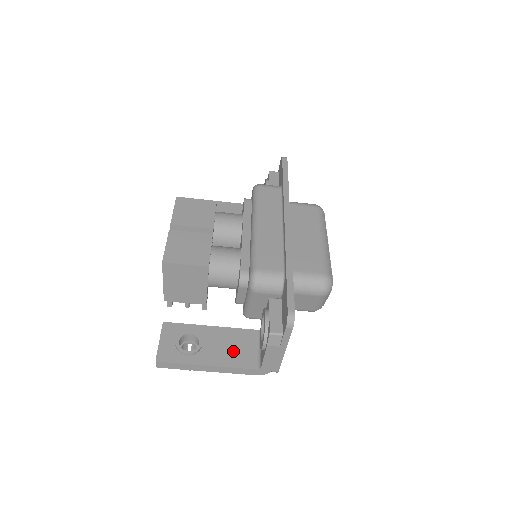
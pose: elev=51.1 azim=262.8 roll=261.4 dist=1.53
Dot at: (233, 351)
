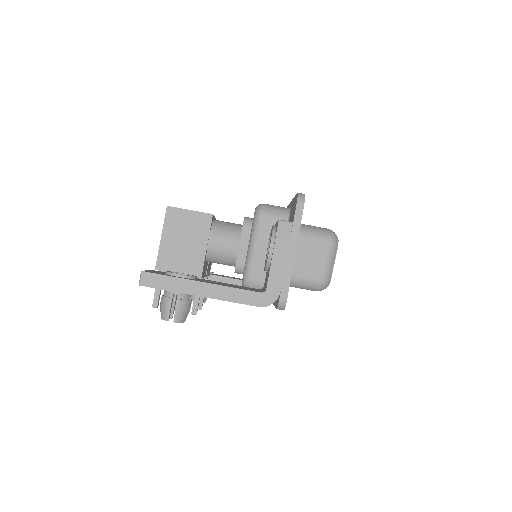
Dot at: (232, 286)
